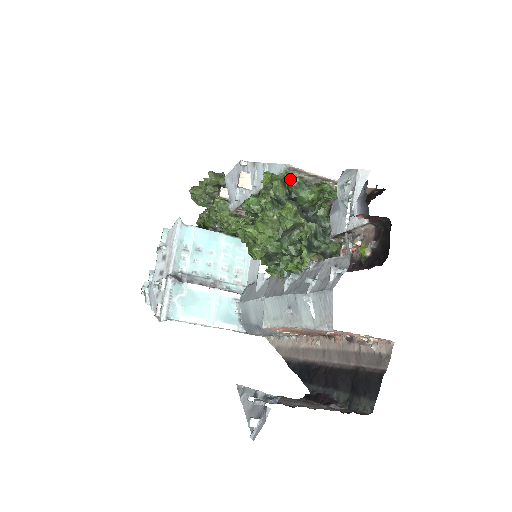
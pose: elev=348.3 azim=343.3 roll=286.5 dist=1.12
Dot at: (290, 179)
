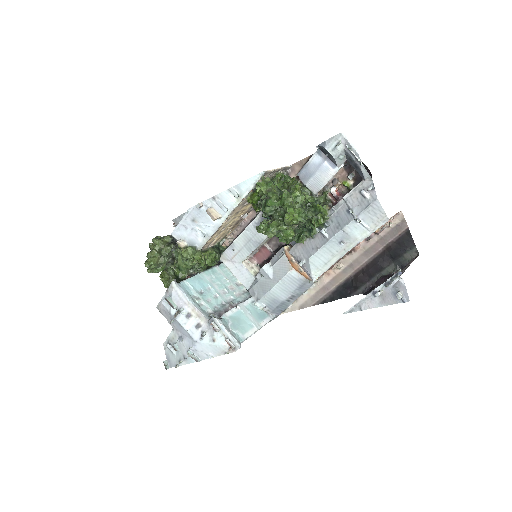
Dot at: occluded
